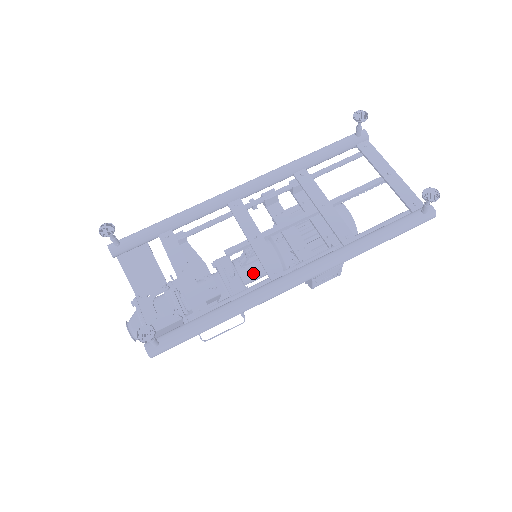
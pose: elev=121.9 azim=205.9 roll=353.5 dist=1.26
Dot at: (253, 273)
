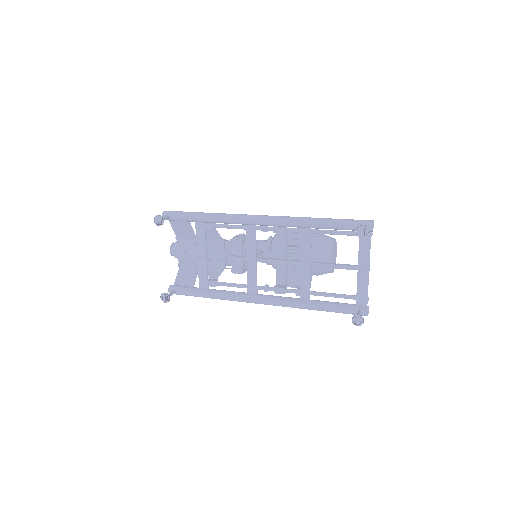
Dot at: occluded
